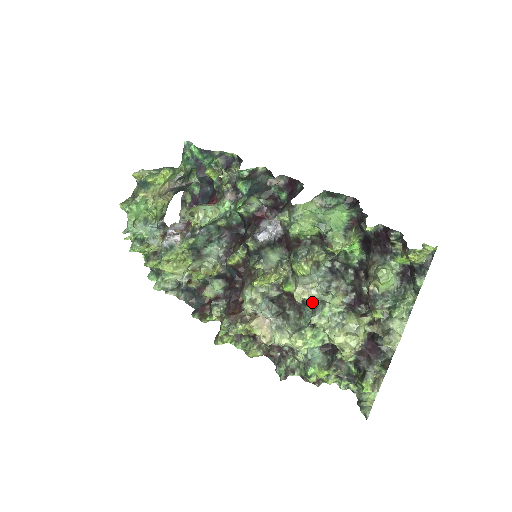
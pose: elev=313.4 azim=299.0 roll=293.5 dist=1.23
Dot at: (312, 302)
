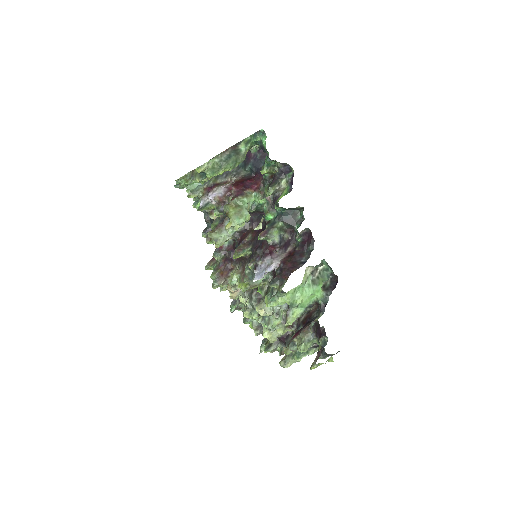
Dot at: occluded
